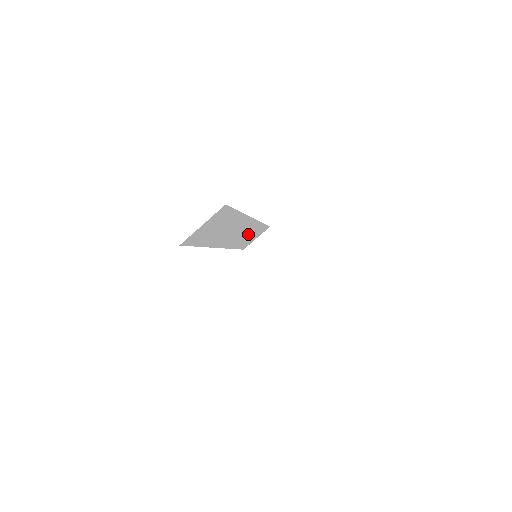
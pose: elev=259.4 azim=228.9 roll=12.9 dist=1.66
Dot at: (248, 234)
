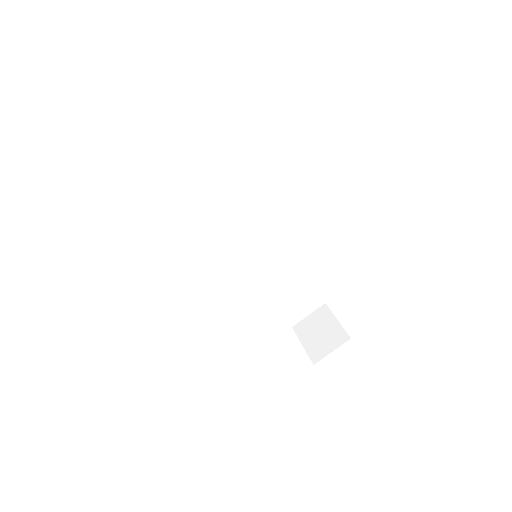
Dot at: (278, 274)
